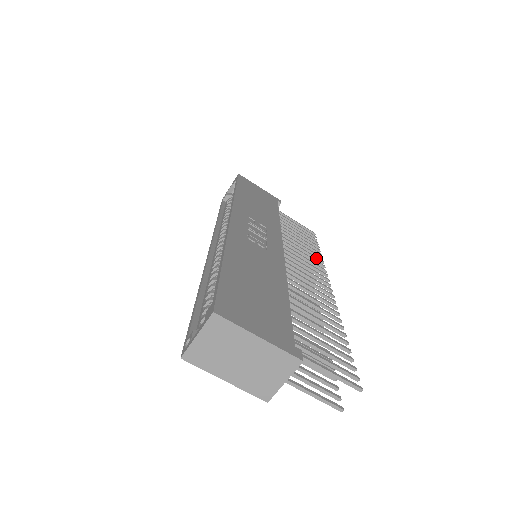
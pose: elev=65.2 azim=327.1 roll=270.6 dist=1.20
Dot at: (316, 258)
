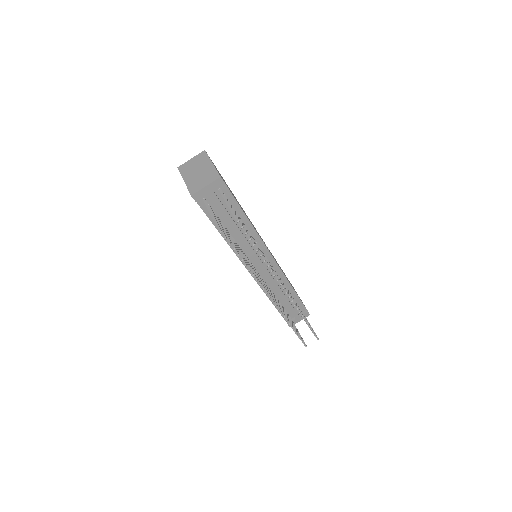
Dot at: occluded
